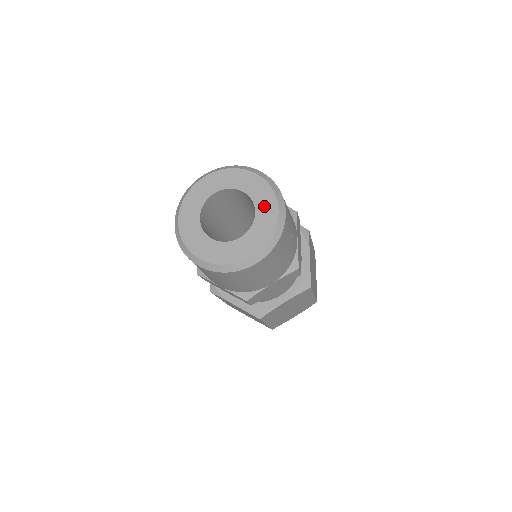
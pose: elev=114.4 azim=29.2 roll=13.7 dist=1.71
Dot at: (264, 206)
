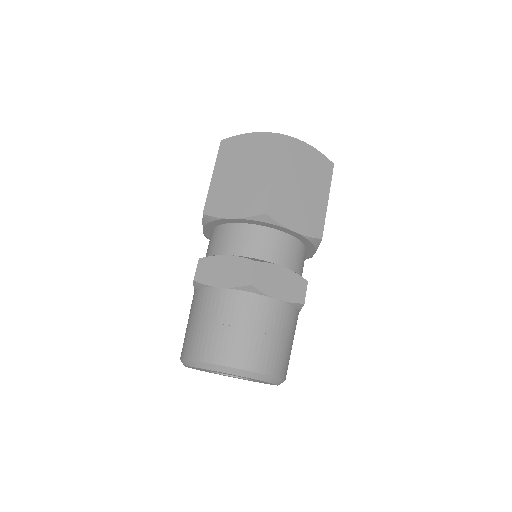
Dot at: occluded
